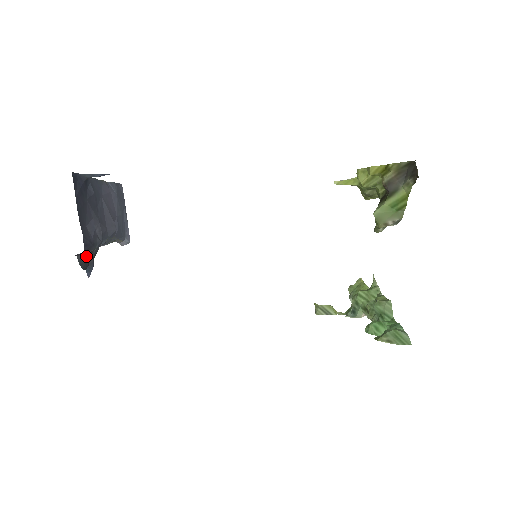
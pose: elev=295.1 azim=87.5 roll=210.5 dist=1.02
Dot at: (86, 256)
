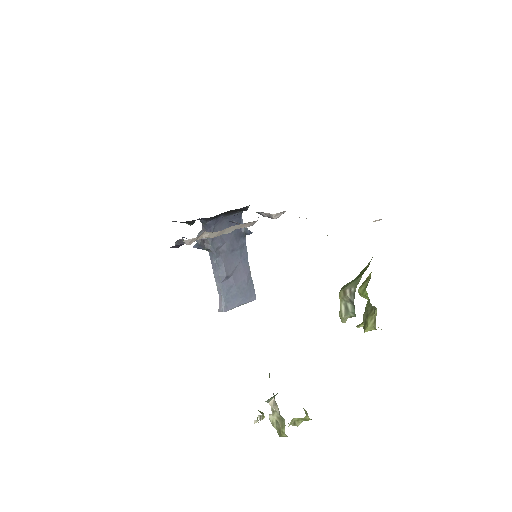
Dot at: occluded
